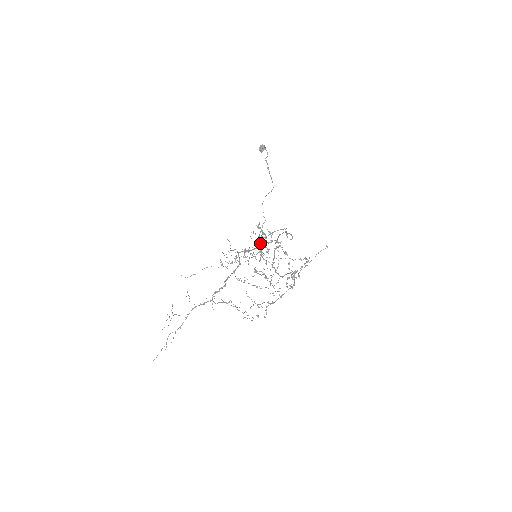
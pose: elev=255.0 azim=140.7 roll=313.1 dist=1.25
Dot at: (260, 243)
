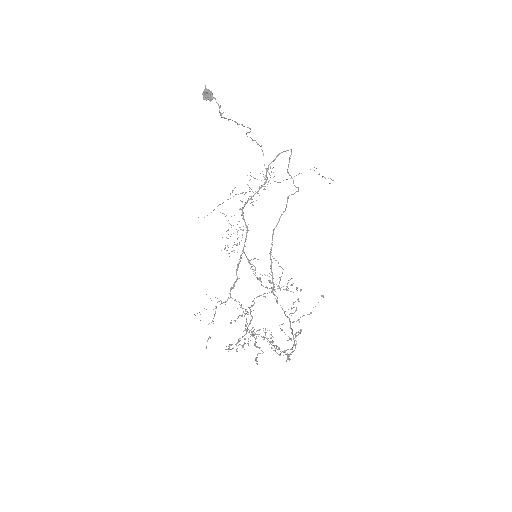
Dot at: occluded
